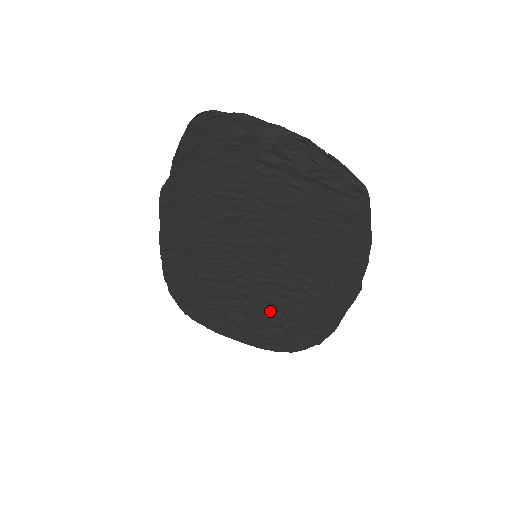
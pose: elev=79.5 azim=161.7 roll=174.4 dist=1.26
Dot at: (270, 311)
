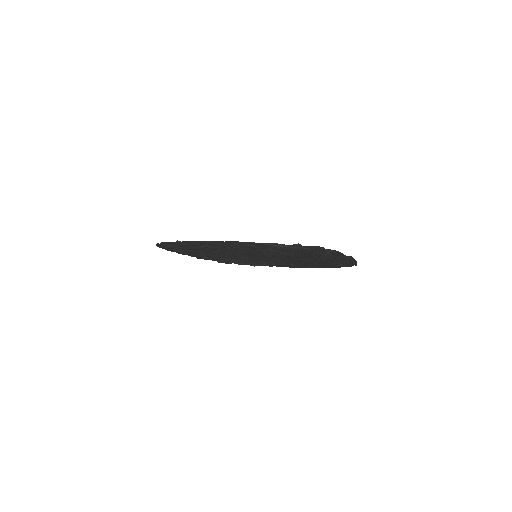
Dot at: (228, 258)
